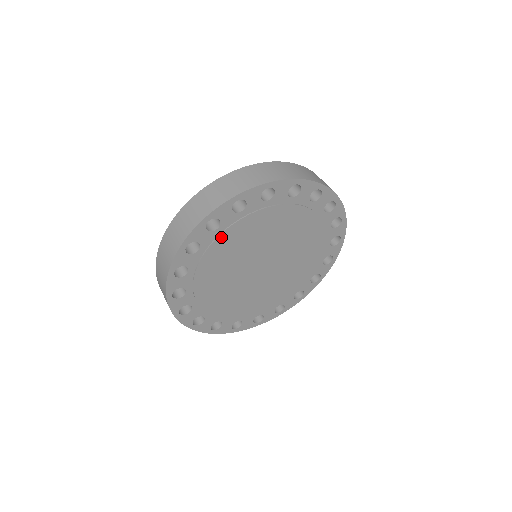
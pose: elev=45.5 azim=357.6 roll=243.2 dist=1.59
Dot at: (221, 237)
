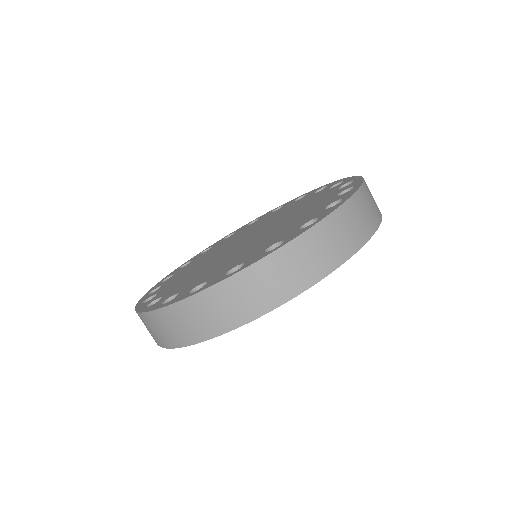
Dot at: occluded
